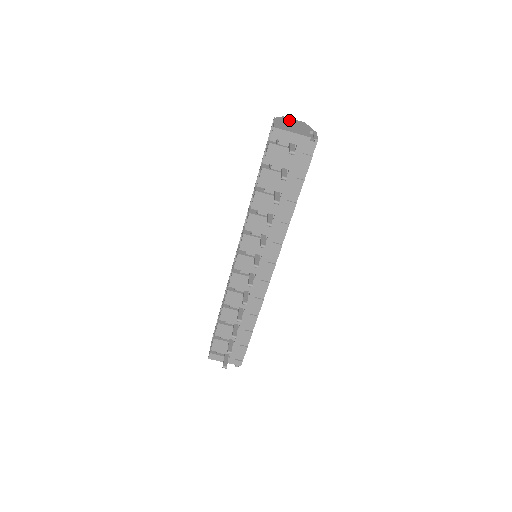
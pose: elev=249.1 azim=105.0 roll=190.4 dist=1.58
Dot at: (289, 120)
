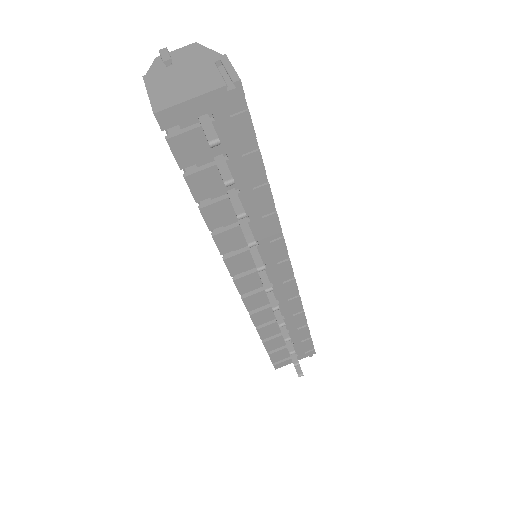
Dot at: (169, 63)
